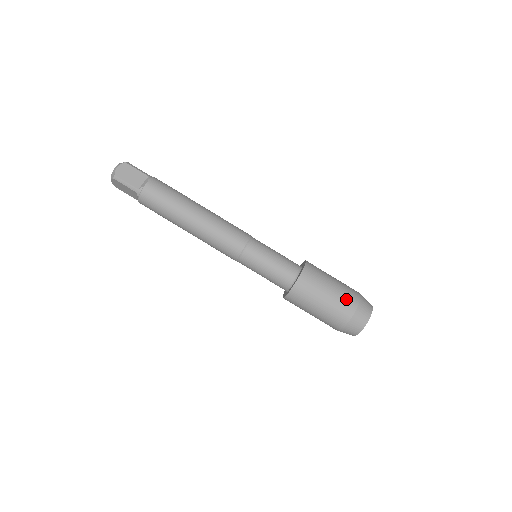
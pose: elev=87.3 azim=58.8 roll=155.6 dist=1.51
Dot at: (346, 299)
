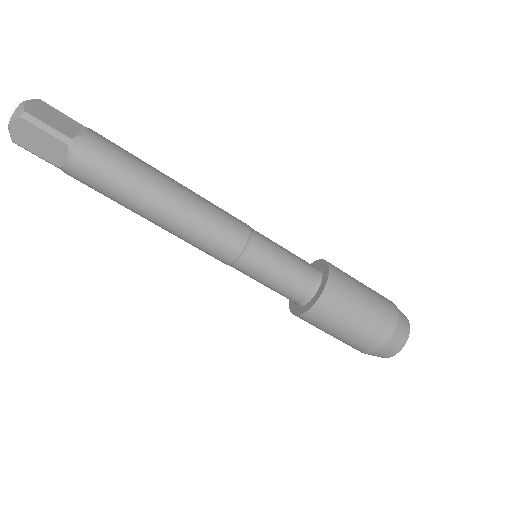
Dot at: (366, 341)
